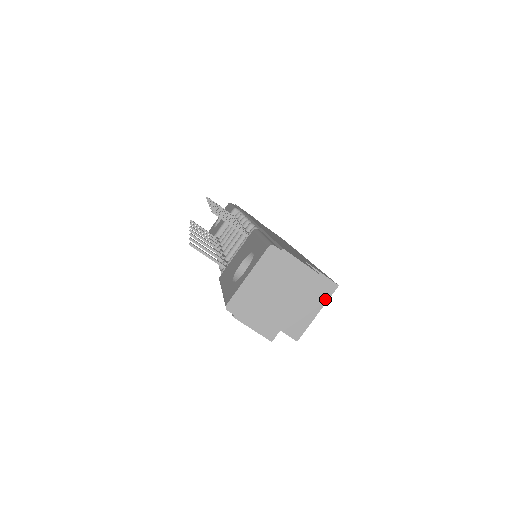
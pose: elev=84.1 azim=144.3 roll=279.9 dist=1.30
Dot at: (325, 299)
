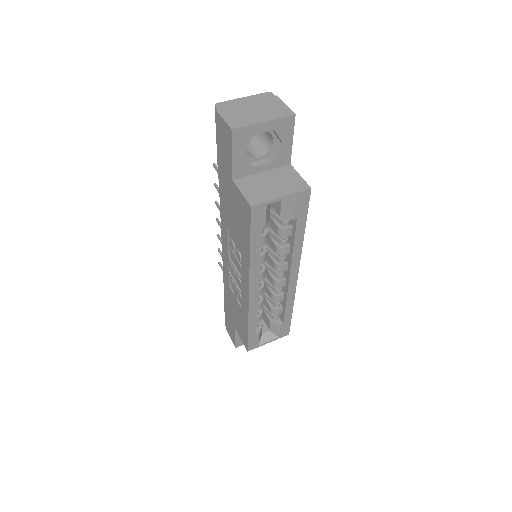
Dot at: (294, 191)
